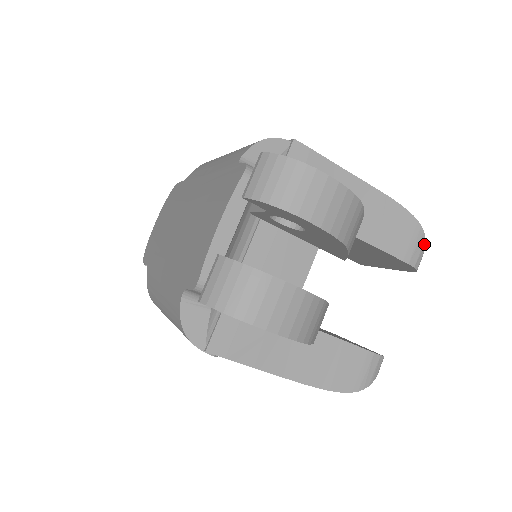
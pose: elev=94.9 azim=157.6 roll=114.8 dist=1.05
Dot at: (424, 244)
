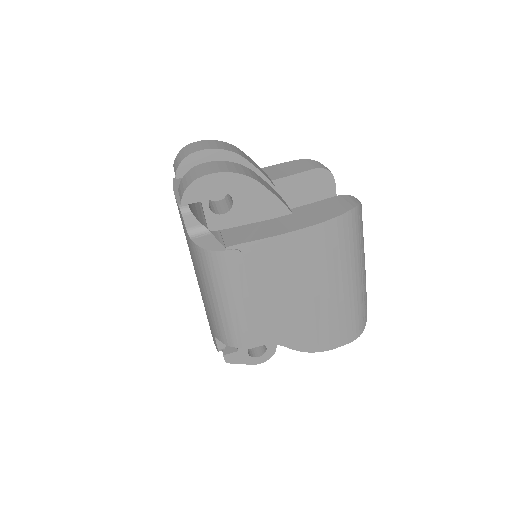
Dot at: (317, 162)
